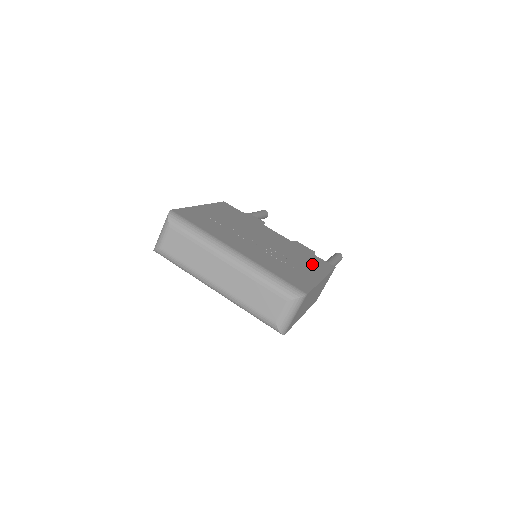
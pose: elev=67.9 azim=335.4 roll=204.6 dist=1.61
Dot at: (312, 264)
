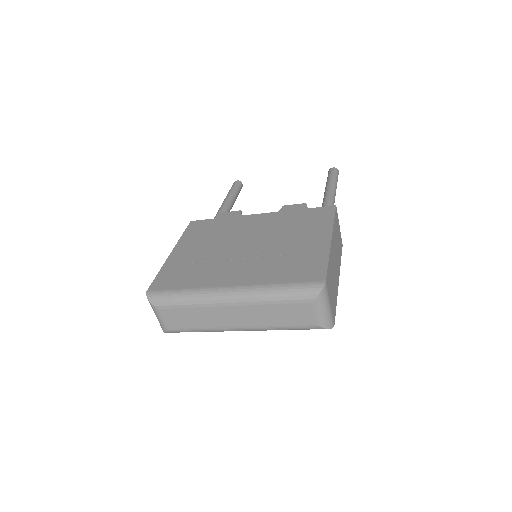
Dot at: (311, 226)
